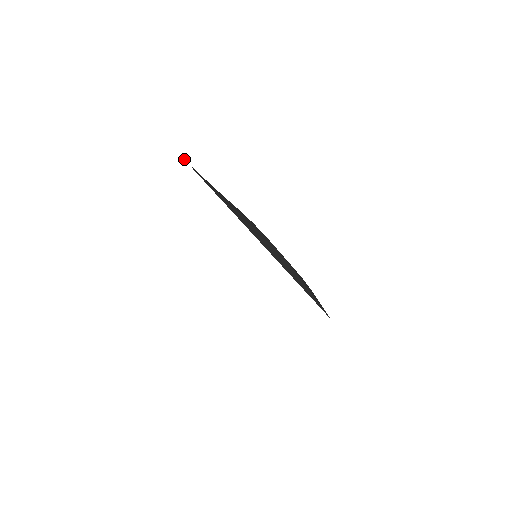
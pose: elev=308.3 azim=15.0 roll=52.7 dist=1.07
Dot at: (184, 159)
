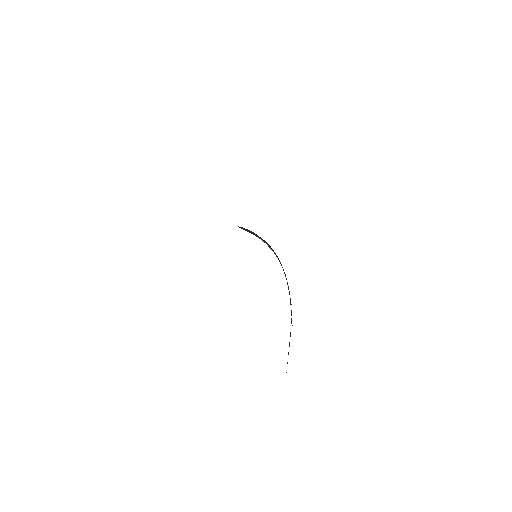
Dot at: occluded
